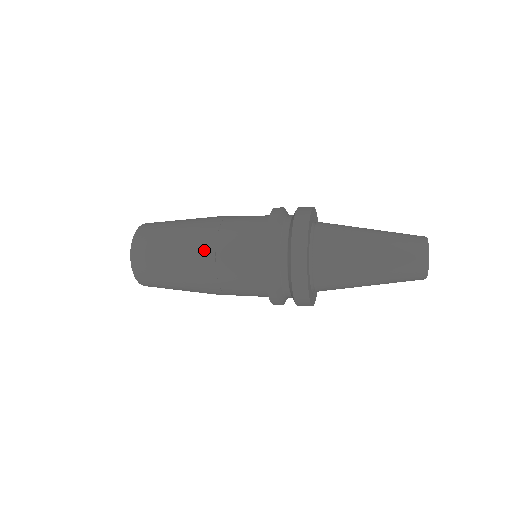
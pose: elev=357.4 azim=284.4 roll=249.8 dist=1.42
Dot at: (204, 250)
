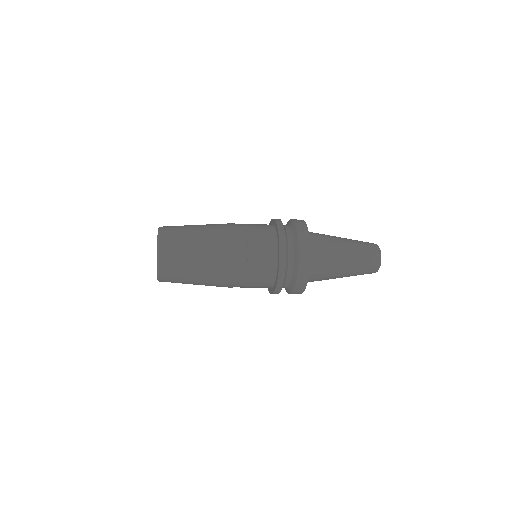
Dot at: (226, 227)
